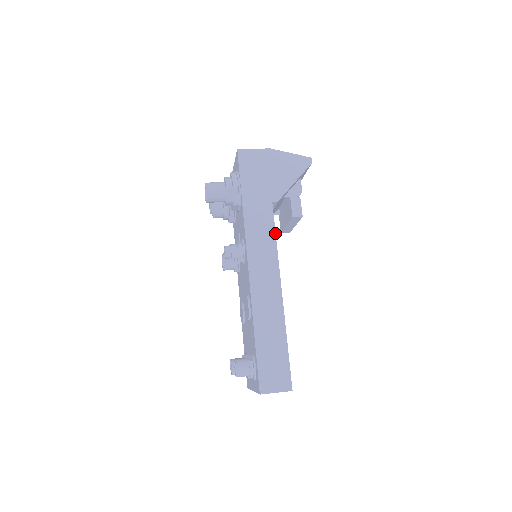
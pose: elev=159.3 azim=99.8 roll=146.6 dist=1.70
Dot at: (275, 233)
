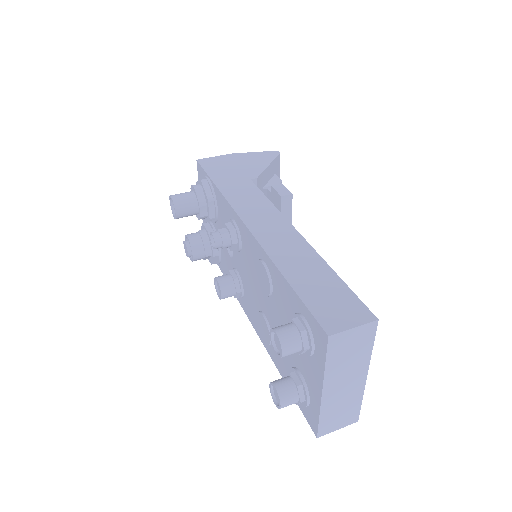
Dot at: (265, 196)
